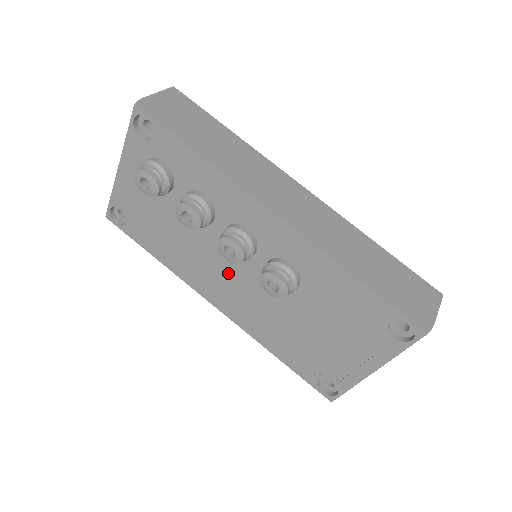
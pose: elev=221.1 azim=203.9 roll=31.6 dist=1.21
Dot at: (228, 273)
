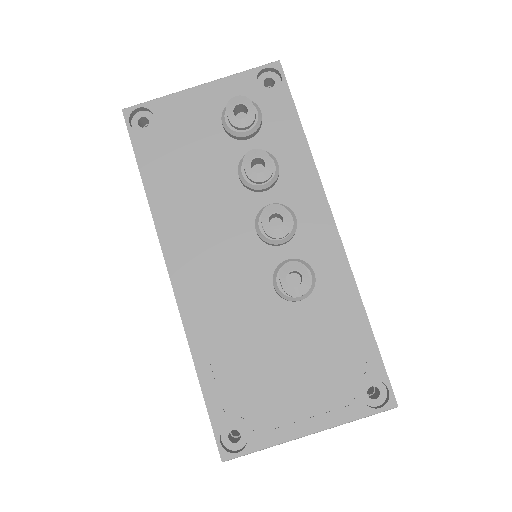
Dot at: (228, 248)
